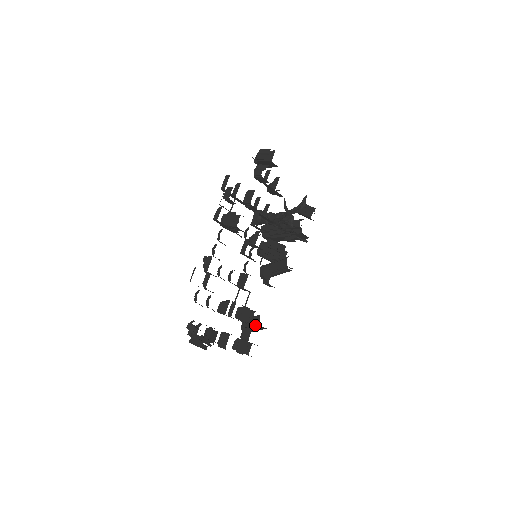
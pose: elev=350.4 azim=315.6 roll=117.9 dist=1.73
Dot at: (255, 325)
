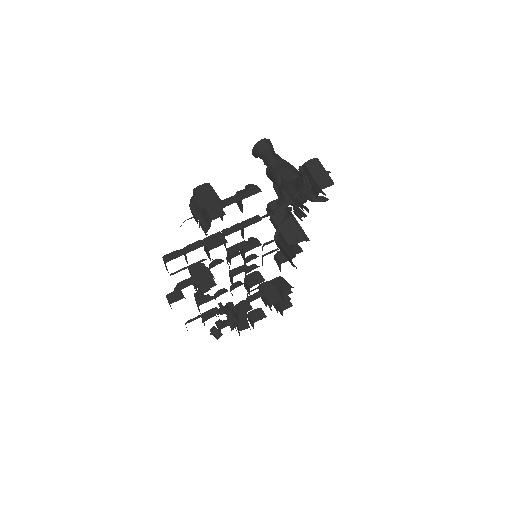
Dot at: occluded
